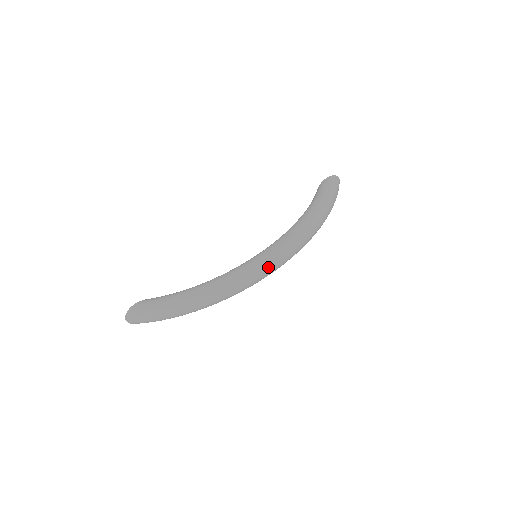
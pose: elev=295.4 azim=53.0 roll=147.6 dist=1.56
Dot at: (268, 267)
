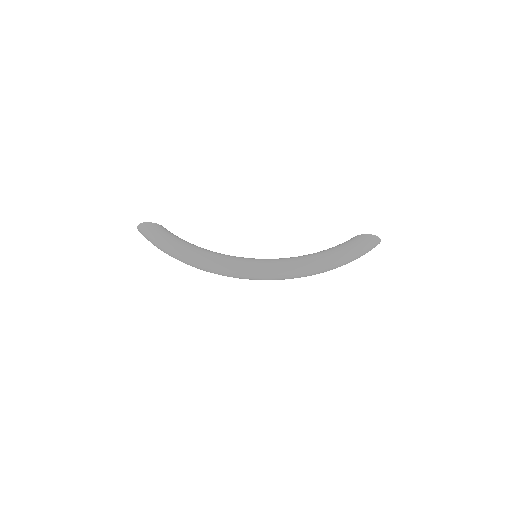
Dot at: (251, 275)
